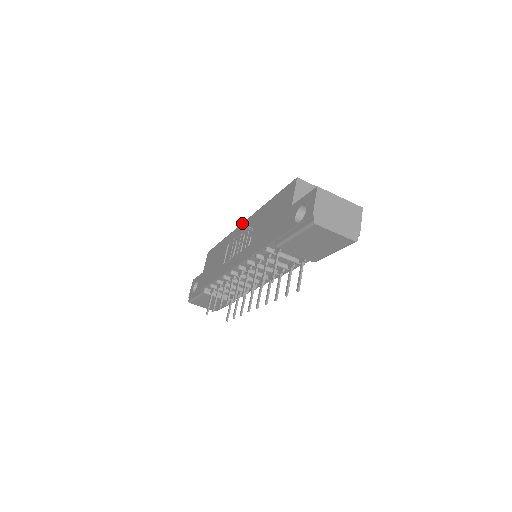
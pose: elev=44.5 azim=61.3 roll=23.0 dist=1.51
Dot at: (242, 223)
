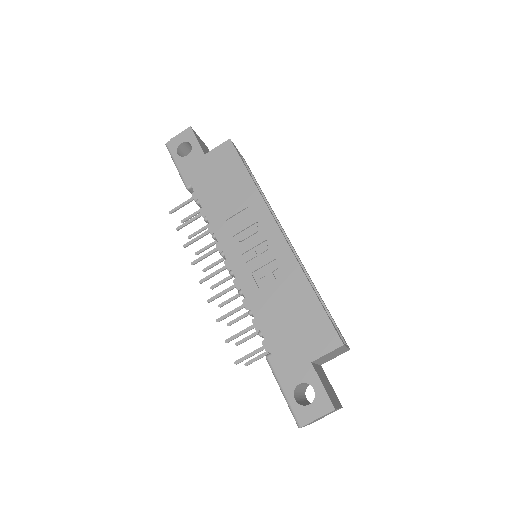
Dot at: (279, 227)
